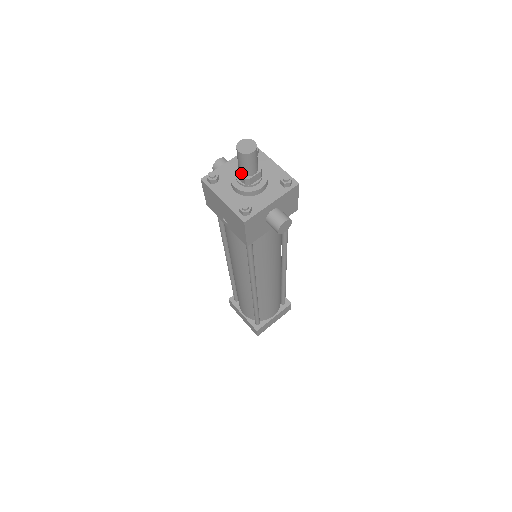
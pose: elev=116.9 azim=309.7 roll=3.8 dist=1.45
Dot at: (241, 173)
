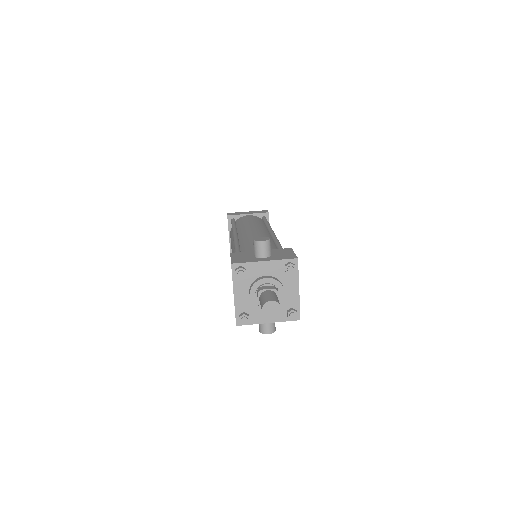
Dot at: (259, 301)
